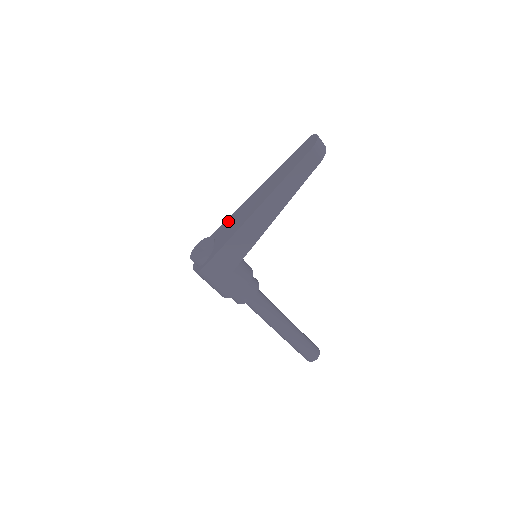
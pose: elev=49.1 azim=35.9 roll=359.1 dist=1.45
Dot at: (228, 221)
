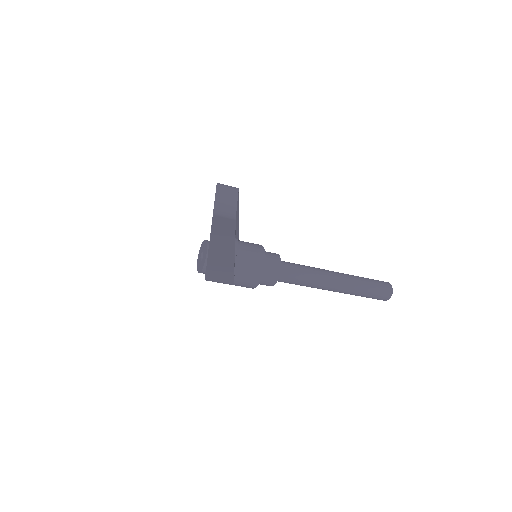
Dot at: occluded
